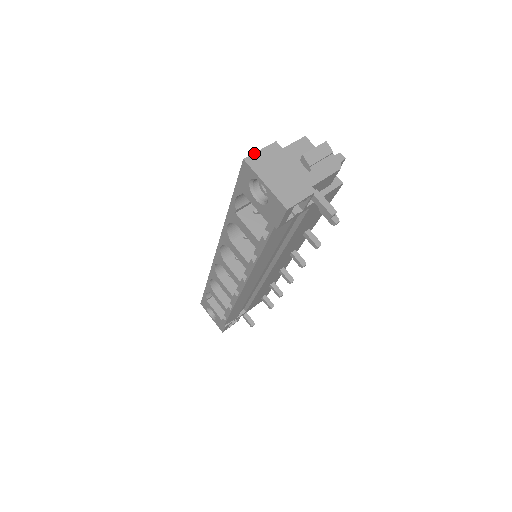
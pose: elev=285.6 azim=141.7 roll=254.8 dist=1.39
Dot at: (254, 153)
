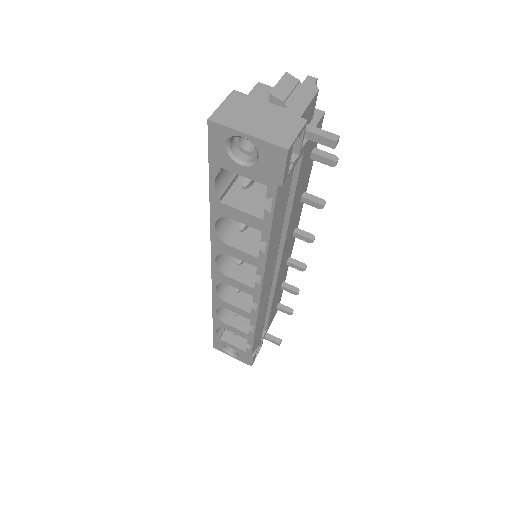
Dot at: (216, 109)
